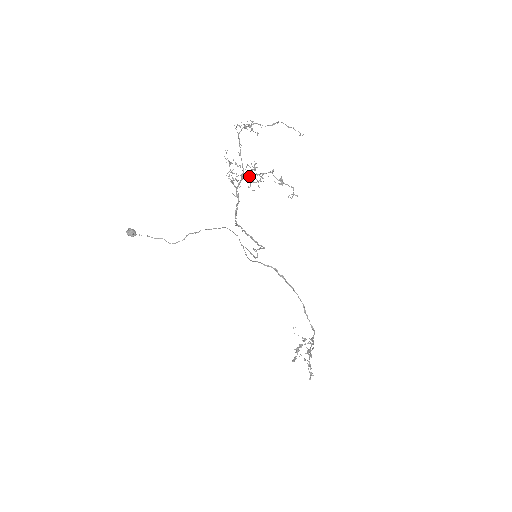
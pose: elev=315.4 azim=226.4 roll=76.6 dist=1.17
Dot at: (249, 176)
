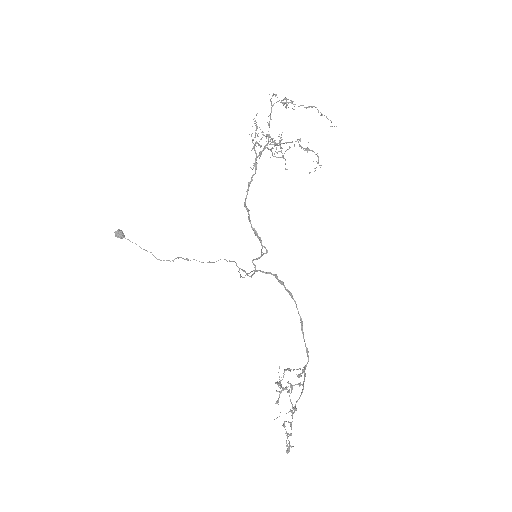
Dot at: (273, 144)
